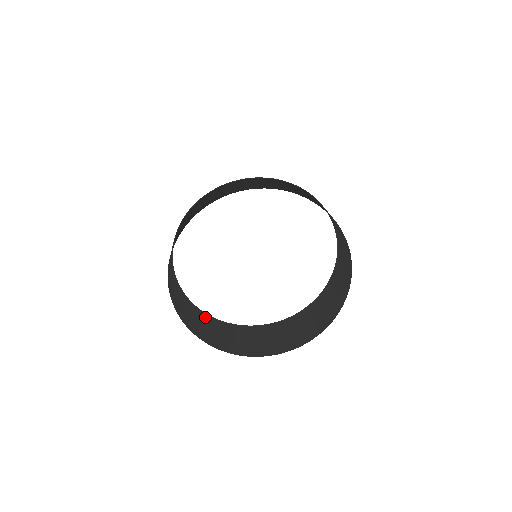
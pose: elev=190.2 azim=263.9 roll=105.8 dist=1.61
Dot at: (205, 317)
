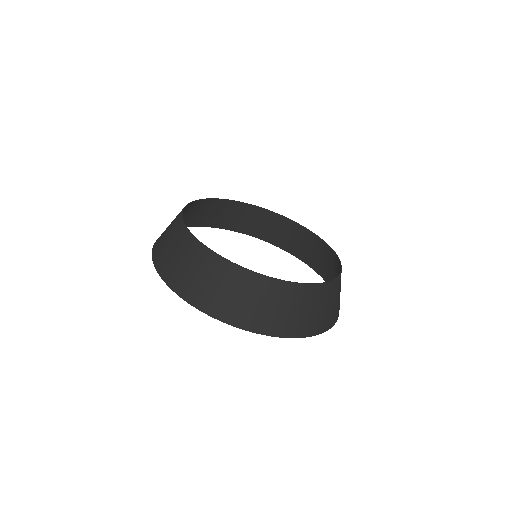
Dot at: (272, 284)
